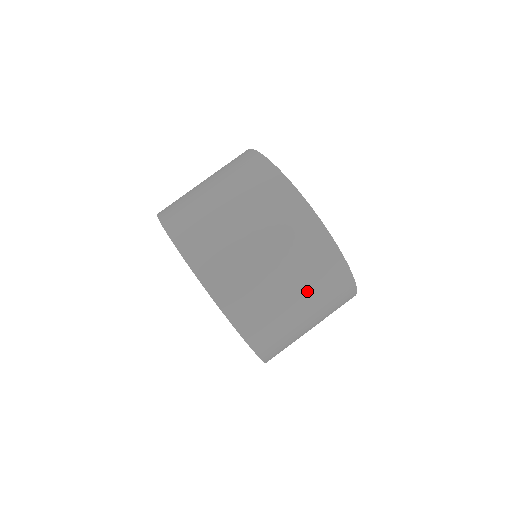
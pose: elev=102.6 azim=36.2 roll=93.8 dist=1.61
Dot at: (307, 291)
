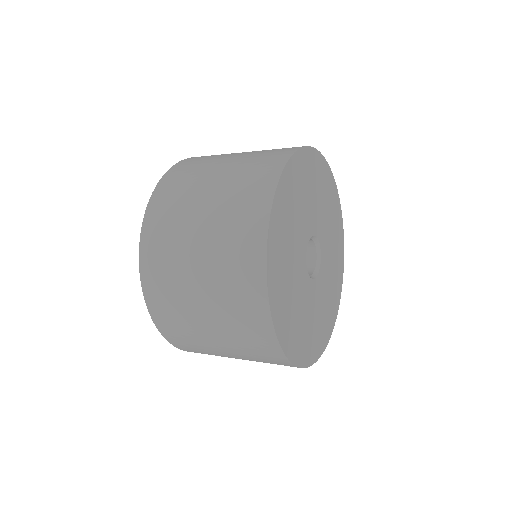
Dot at: (216, 297)
